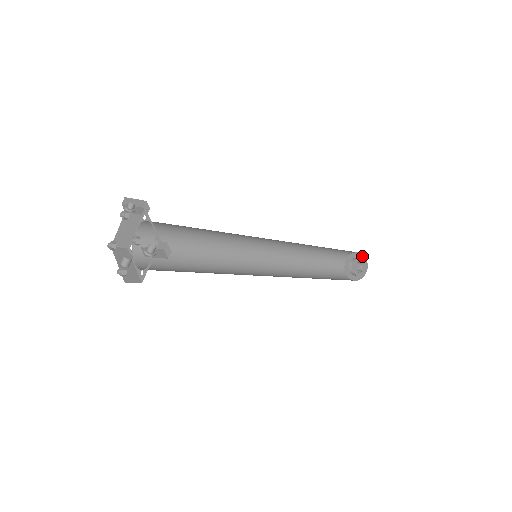
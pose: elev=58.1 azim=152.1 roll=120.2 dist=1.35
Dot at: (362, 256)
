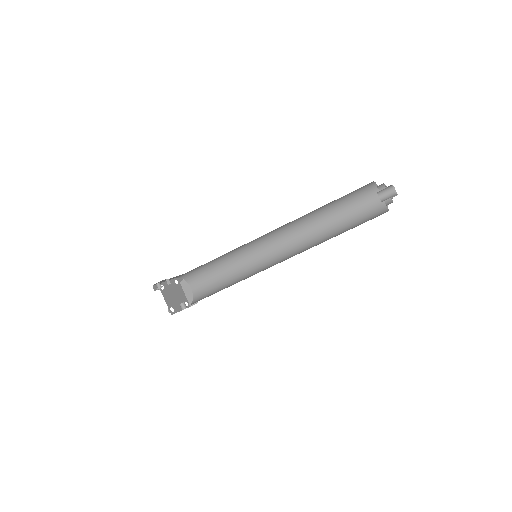
Dot at: (374, 183)
